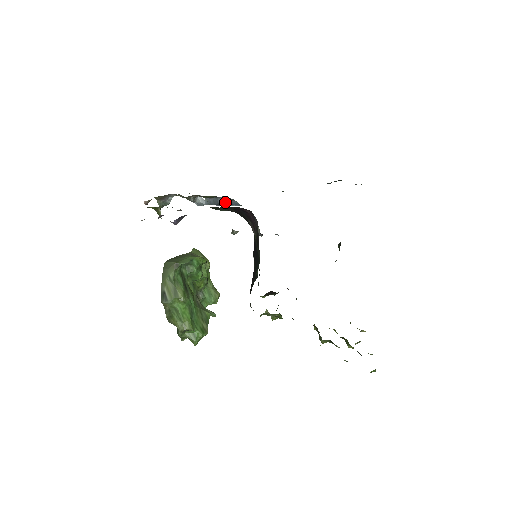
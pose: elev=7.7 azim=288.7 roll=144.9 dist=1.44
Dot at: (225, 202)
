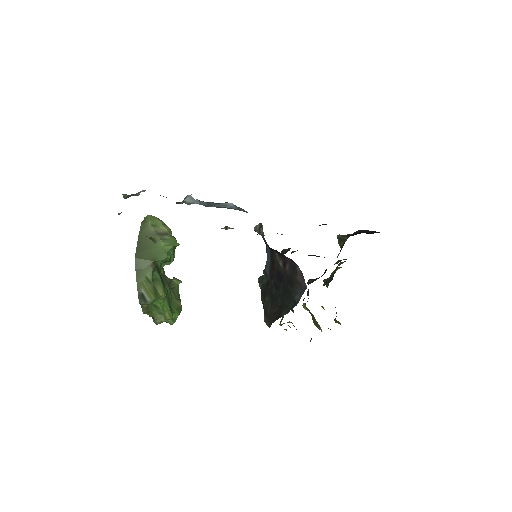
Dot at: (227, 207)
